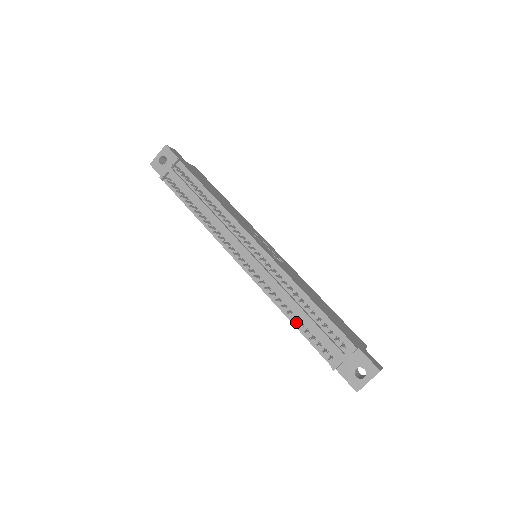
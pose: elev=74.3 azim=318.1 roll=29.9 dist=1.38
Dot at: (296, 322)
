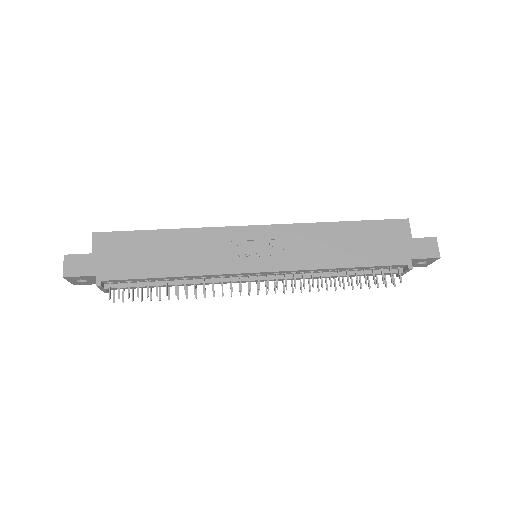
Dot at: occluded
